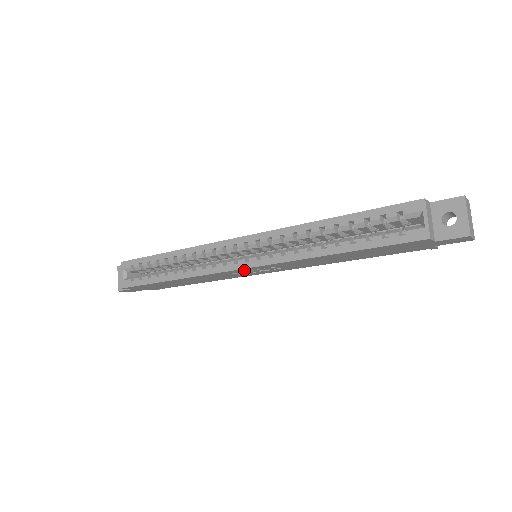
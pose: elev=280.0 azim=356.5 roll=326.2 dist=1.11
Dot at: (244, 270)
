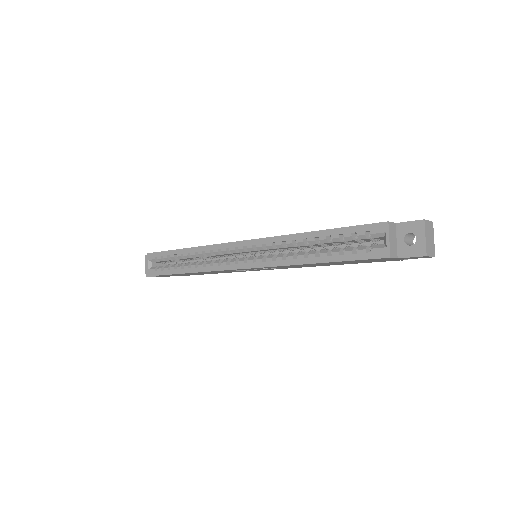
Dot at: (244, 269)
